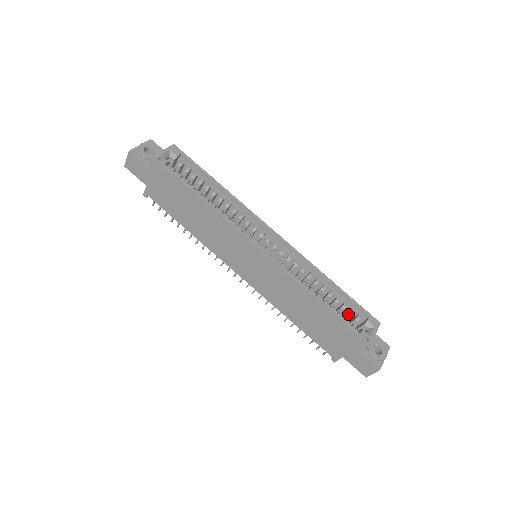
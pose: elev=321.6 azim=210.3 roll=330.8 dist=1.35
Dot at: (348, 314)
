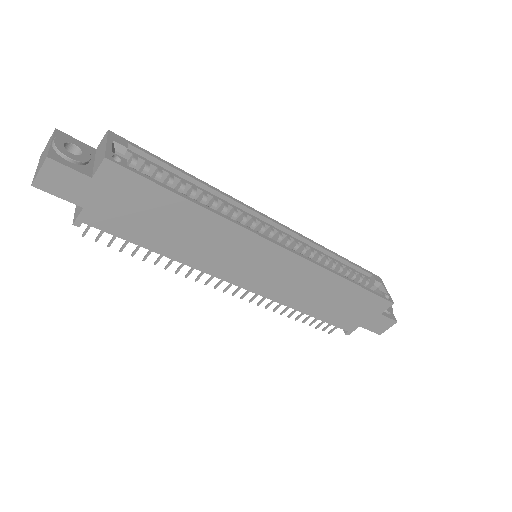
Dot at: (359, 281)
